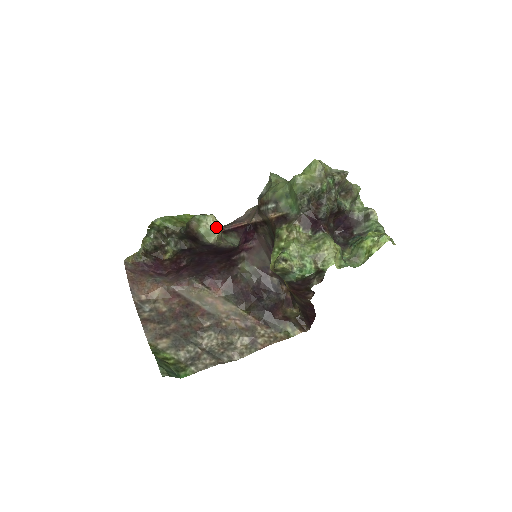
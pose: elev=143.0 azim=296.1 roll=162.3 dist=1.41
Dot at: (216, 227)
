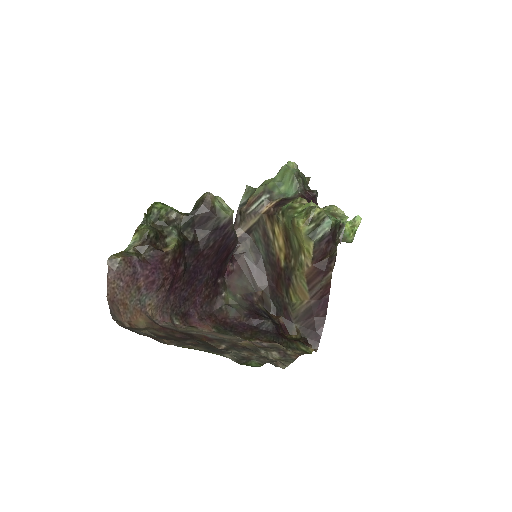
Dot at: (228, 206)
